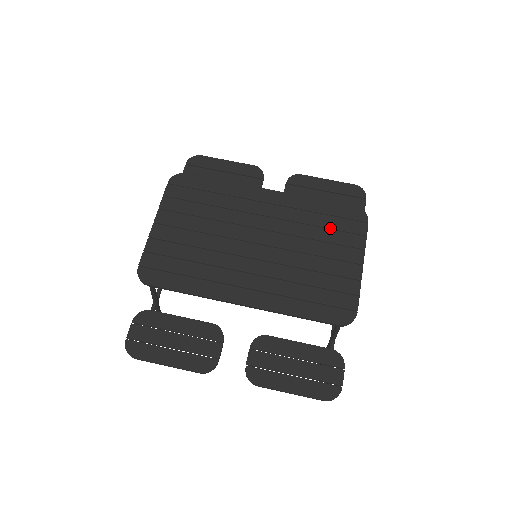
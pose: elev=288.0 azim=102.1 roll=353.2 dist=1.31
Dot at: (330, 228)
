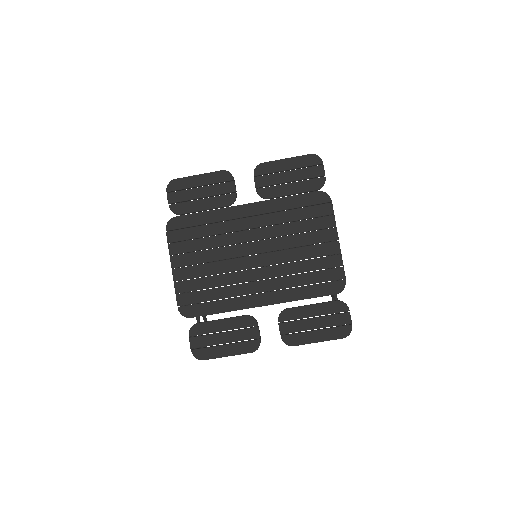
Dot at: (304, 219)
